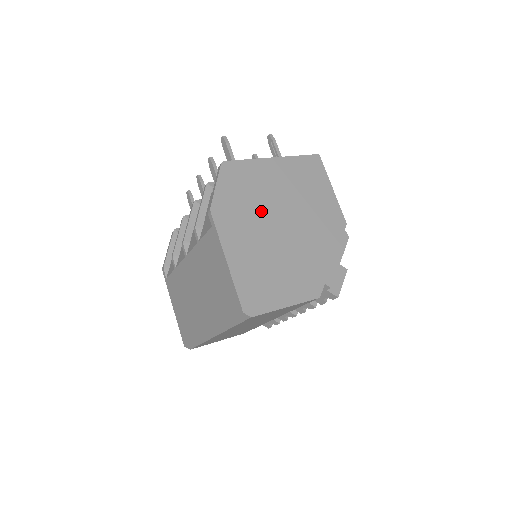
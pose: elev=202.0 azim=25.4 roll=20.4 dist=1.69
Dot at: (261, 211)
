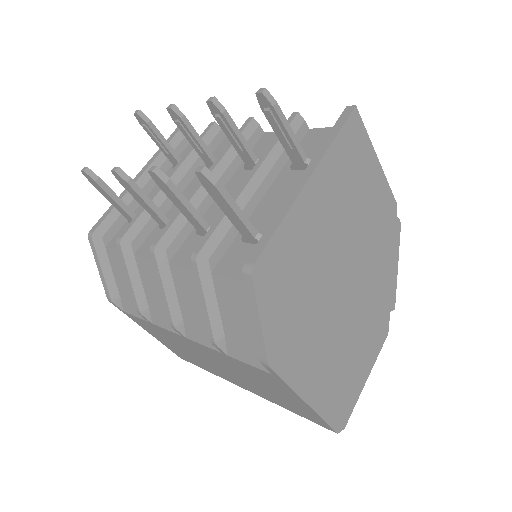
Dot at: (319, 294)
